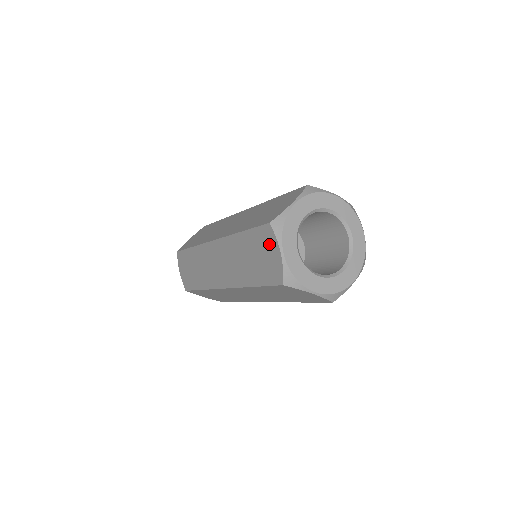
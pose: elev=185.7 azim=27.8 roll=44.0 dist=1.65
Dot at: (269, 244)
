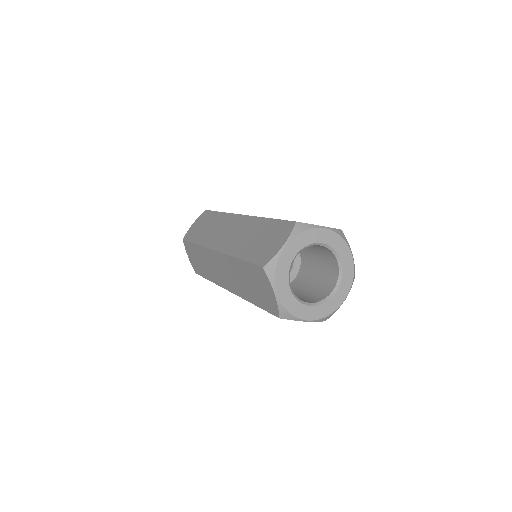
Dot at: (264, 283)
